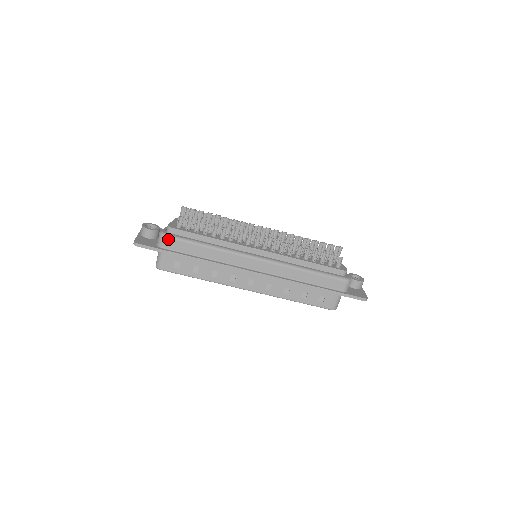
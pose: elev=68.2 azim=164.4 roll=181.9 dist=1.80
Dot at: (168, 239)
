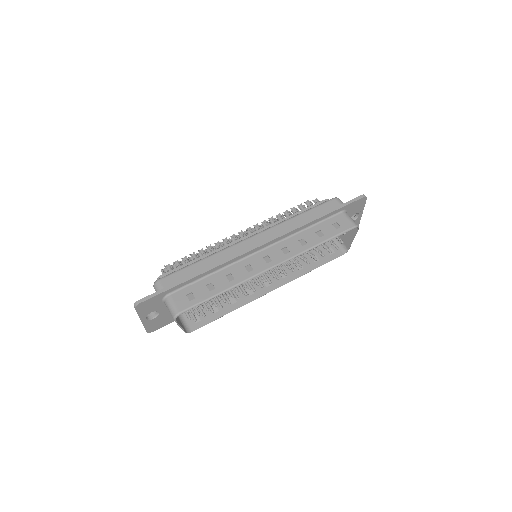
Dot at: (163, 280)
